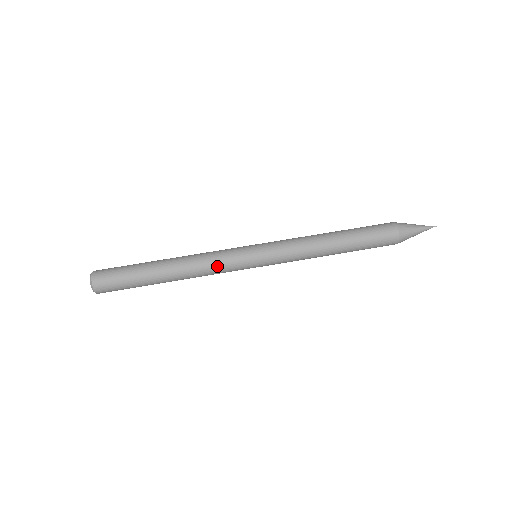
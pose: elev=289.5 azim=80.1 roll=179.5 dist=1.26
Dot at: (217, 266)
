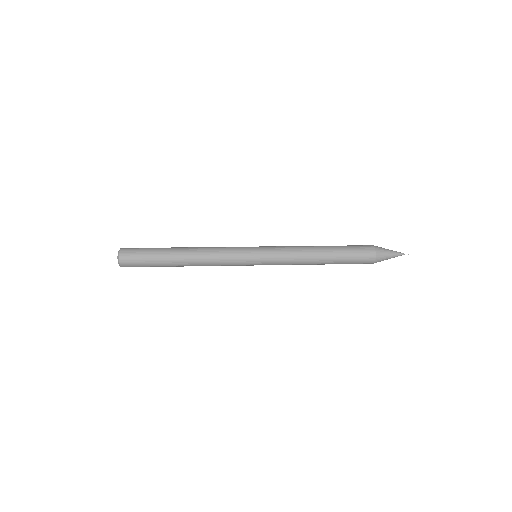
Dot at: (223, 251)
